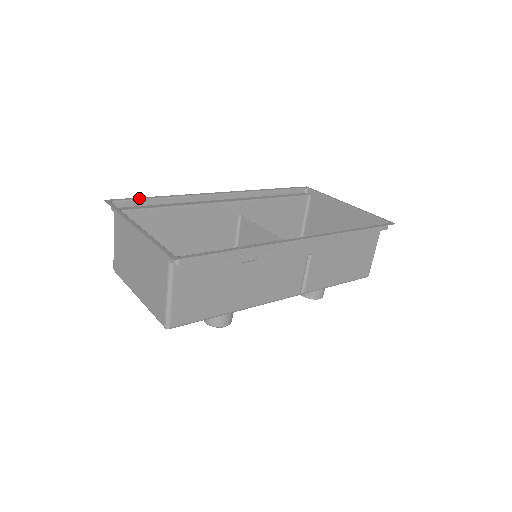
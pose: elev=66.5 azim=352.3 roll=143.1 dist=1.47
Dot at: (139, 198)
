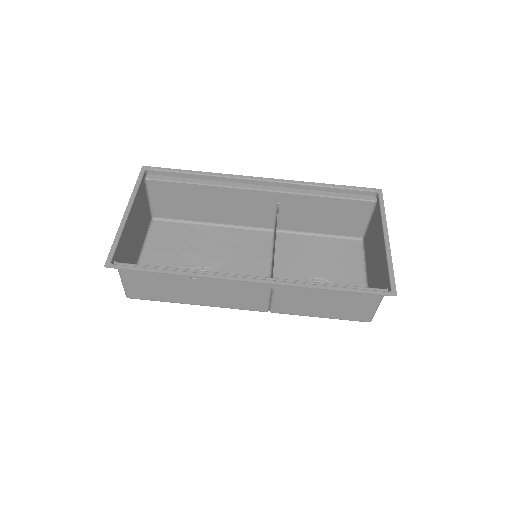
Dot at: (173, 170)
